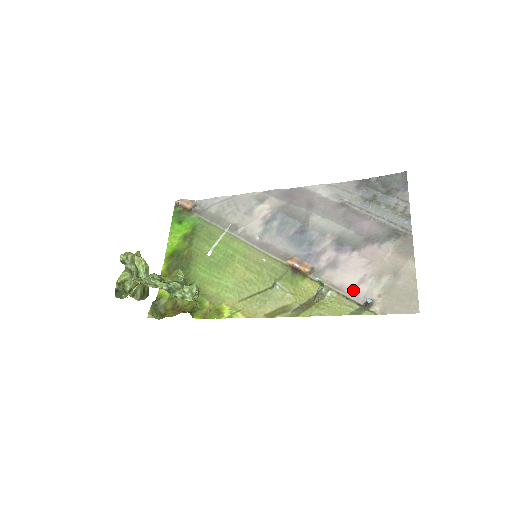
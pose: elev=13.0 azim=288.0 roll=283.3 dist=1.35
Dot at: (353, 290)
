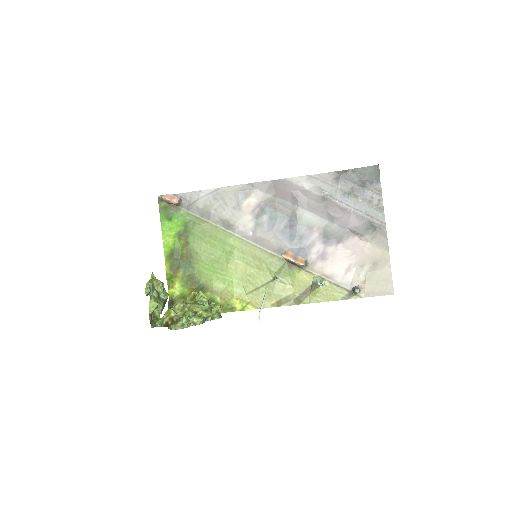
Dot at: (342, 278)
